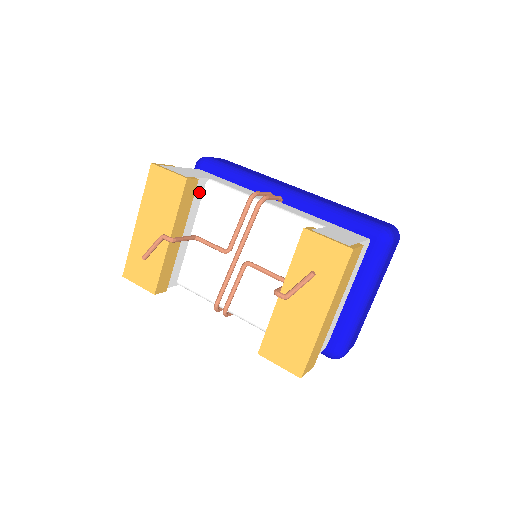
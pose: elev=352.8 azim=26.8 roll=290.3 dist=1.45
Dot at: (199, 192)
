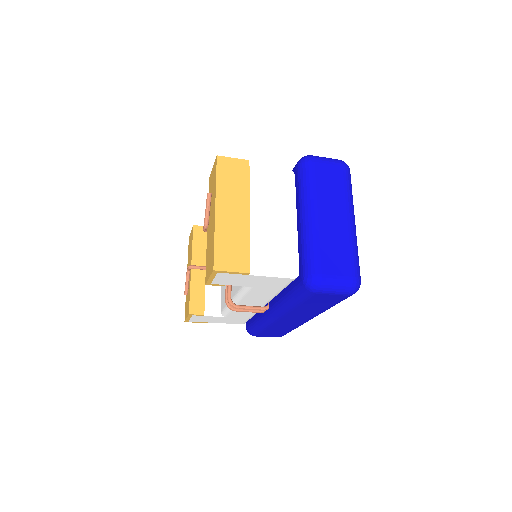
Dot at: occluded
